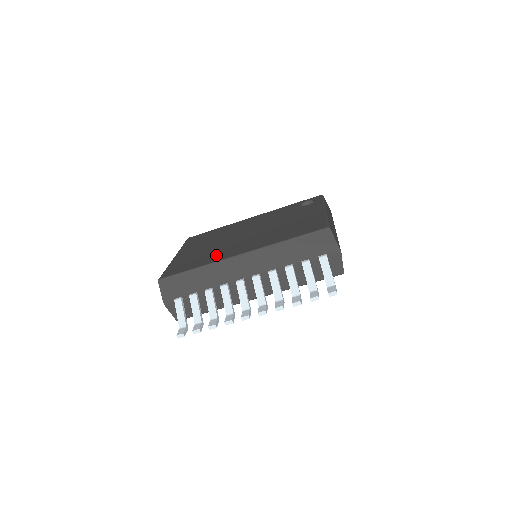
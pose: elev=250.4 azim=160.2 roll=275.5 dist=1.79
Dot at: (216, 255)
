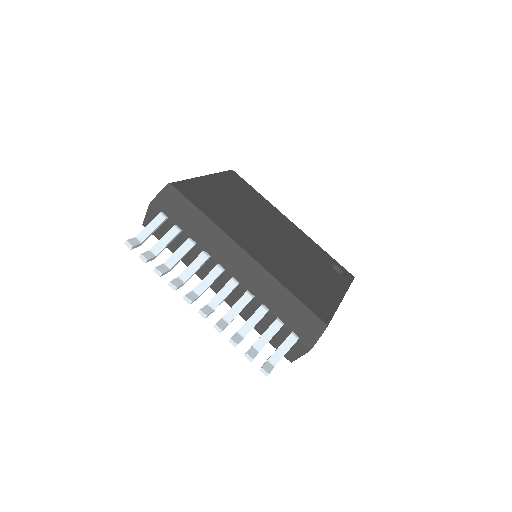
Dot at: (231, 225)
